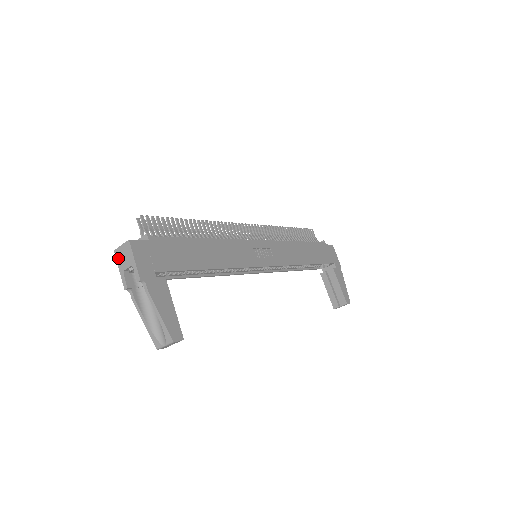
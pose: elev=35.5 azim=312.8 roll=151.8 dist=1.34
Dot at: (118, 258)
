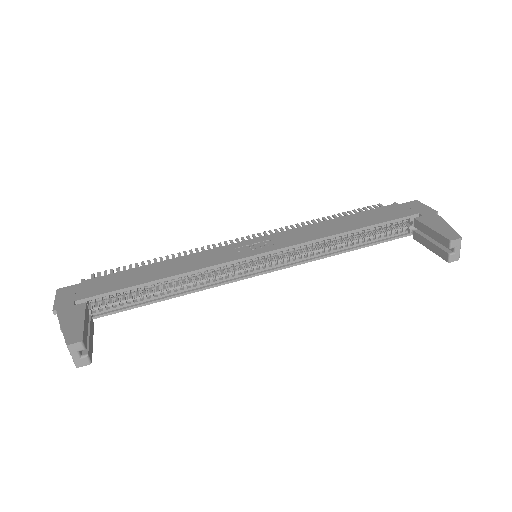
Dot at: occluded
